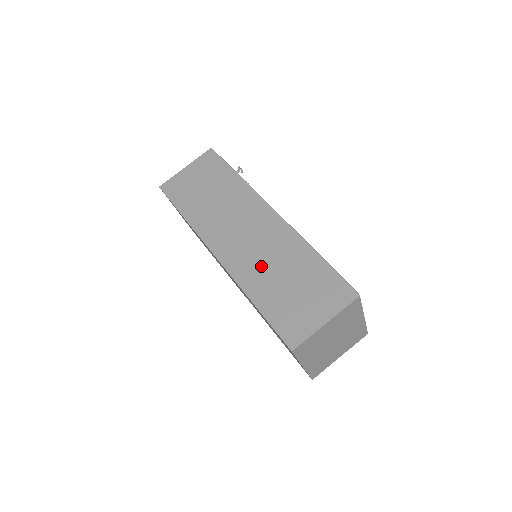
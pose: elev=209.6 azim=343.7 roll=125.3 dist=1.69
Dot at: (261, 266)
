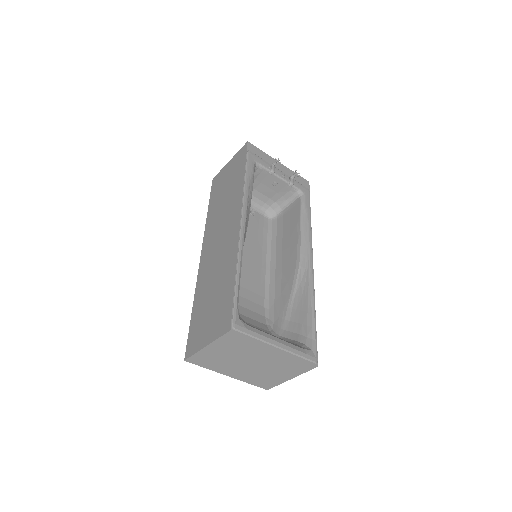
Dot at: (210, 274)
